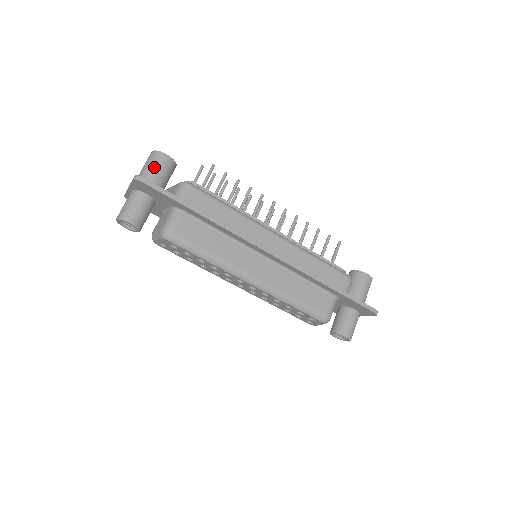
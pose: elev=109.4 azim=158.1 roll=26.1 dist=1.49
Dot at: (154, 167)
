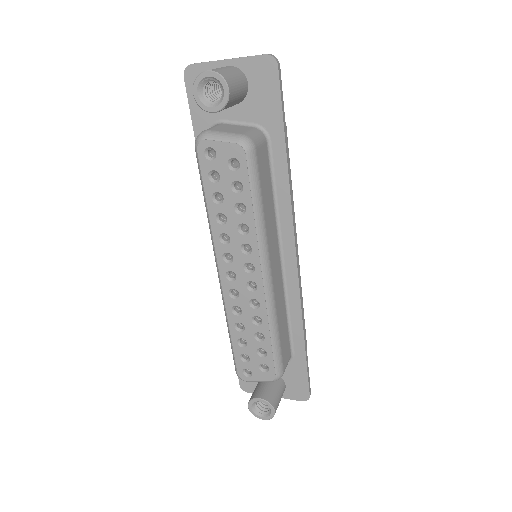
Dot at: occluded
